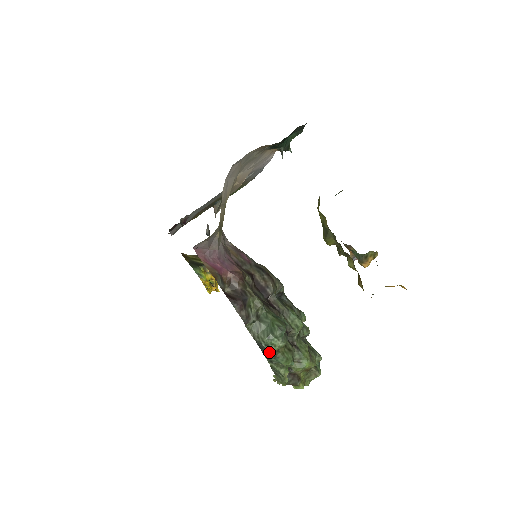
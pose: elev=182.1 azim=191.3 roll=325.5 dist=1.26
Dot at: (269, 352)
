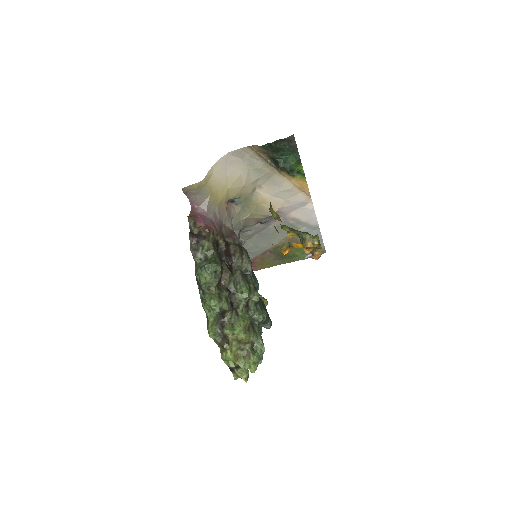
Dot at: (200, 284)
